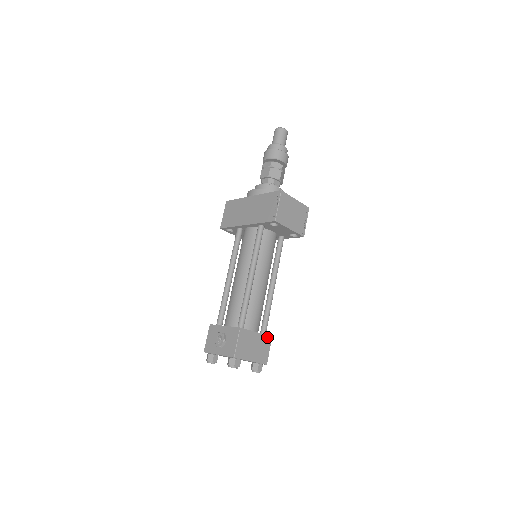
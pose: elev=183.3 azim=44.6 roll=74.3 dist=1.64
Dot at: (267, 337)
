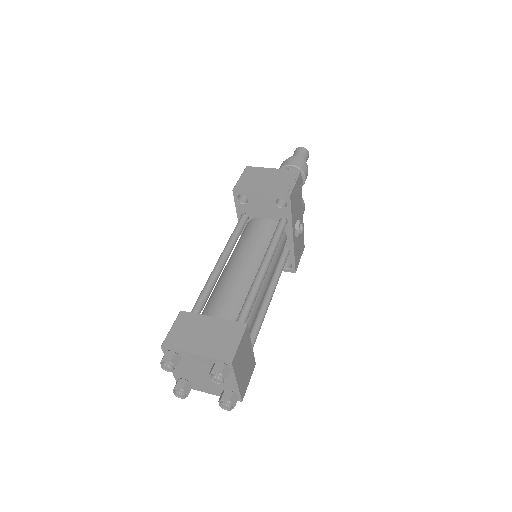
Dot at: (235, 324)
